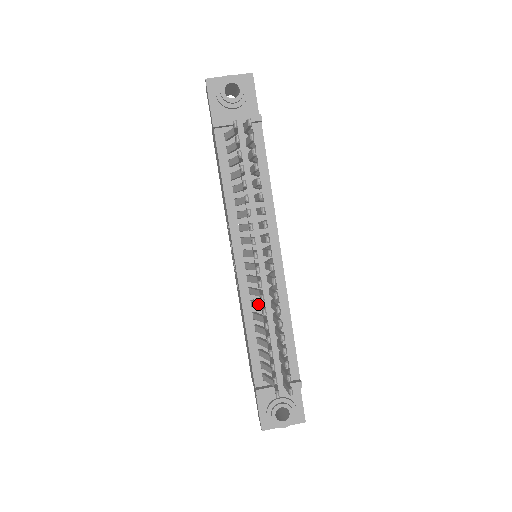
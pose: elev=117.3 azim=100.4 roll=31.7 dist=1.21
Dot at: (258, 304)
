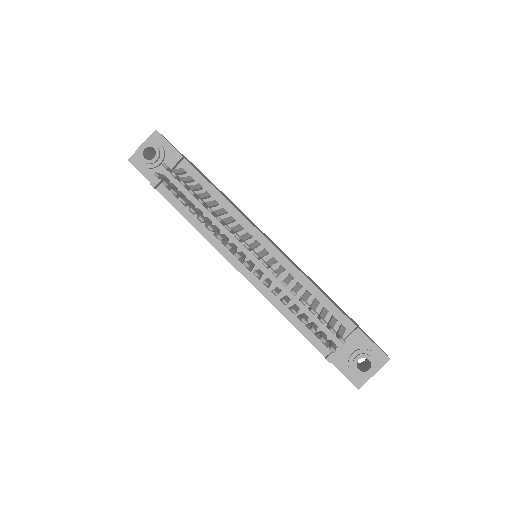
Dot at: occluded
